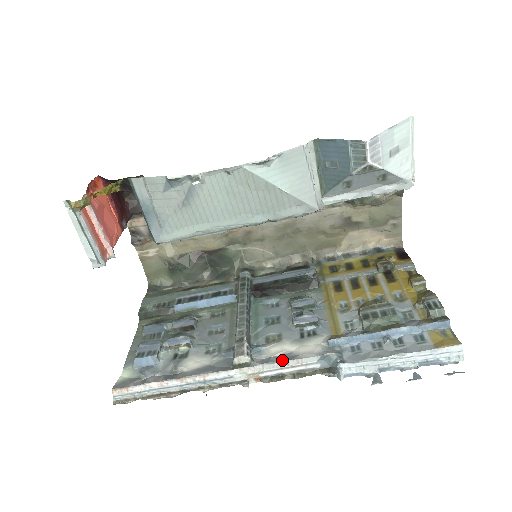
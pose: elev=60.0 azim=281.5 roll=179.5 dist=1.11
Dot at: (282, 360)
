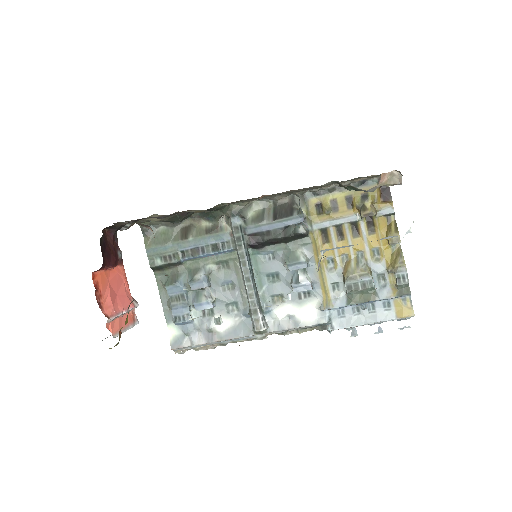
Dot at: (290, 328)
